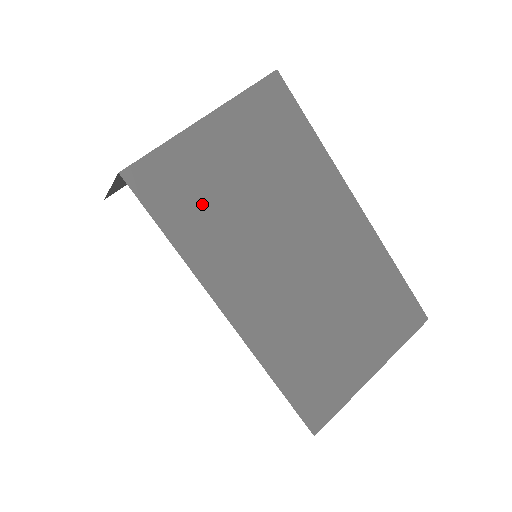
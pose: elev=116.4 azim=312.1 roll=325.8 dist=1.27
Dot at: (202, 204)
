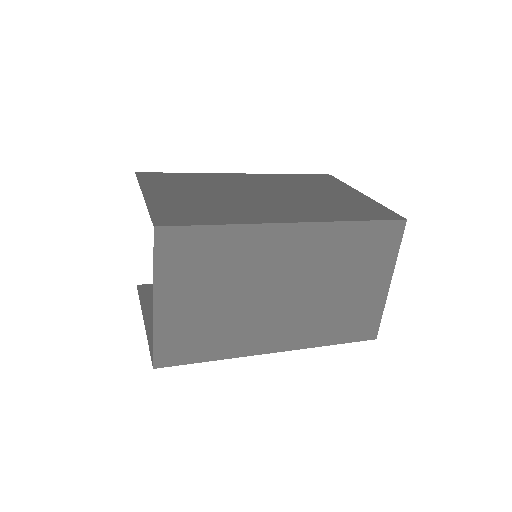
Dot at: (206, 333)
